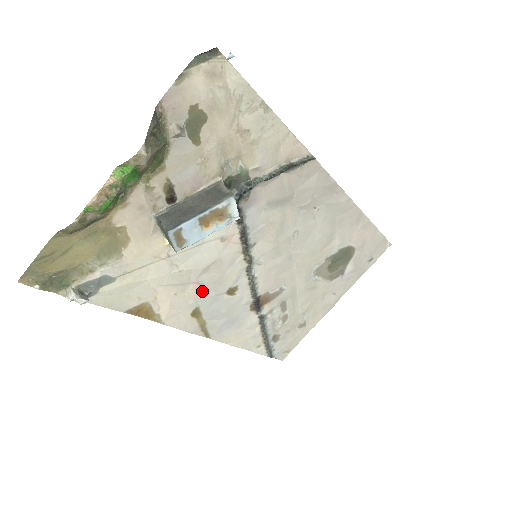
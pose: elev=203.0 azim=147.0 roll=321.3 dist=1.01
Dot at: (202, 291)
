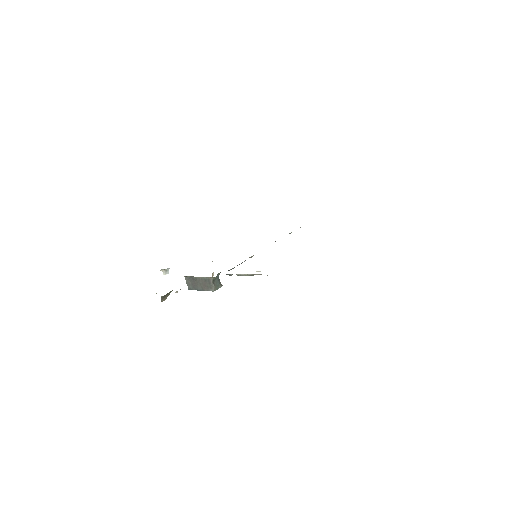
Dot at: occluded
